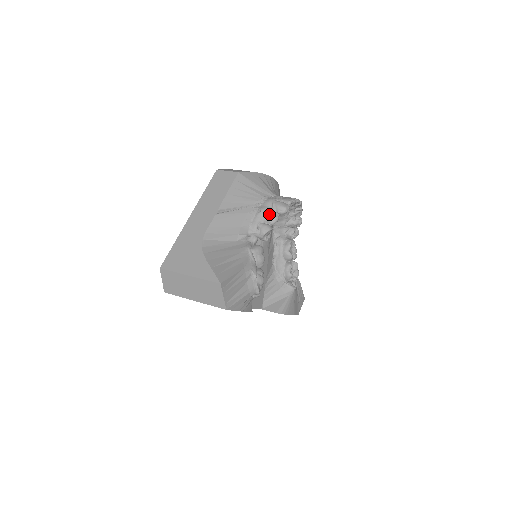
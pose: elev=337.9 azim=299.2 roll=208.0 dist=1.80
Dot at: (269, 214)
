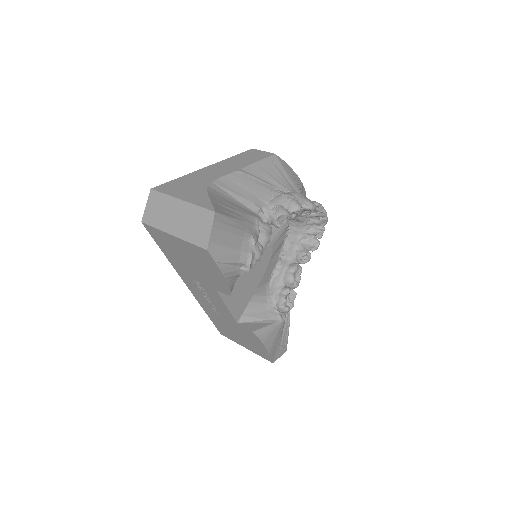
Dot at: (292, 200)
